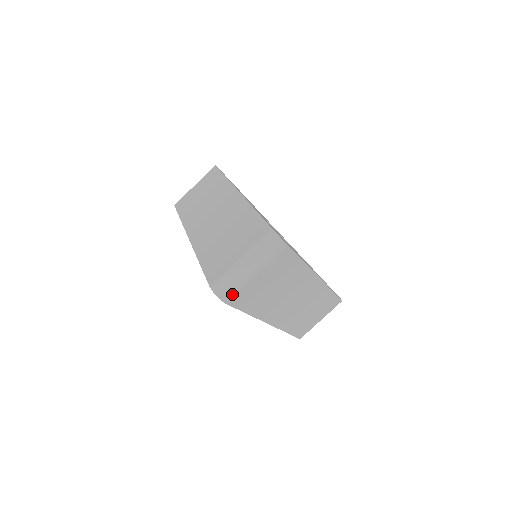
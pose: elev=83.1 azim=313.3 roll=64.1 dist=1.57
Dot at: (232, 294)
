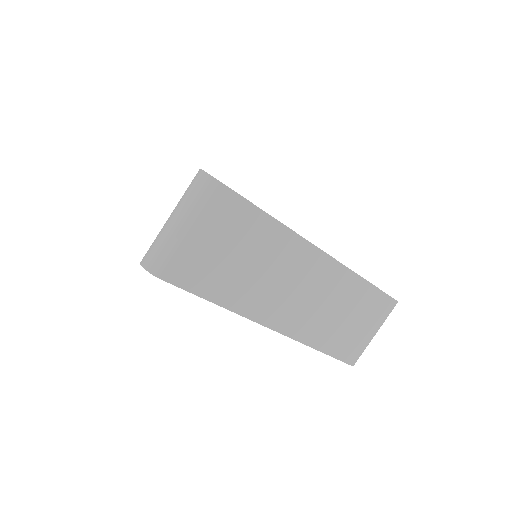
Dot at: (164, 263)
